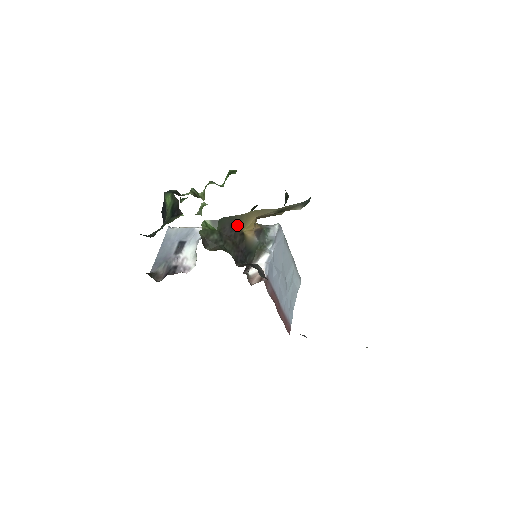
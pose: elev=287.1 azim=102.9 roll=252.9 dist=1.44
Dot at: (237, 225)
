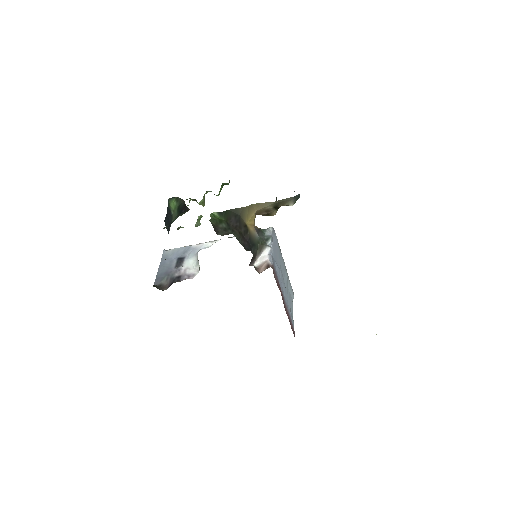
Dot at: (241, 217)
